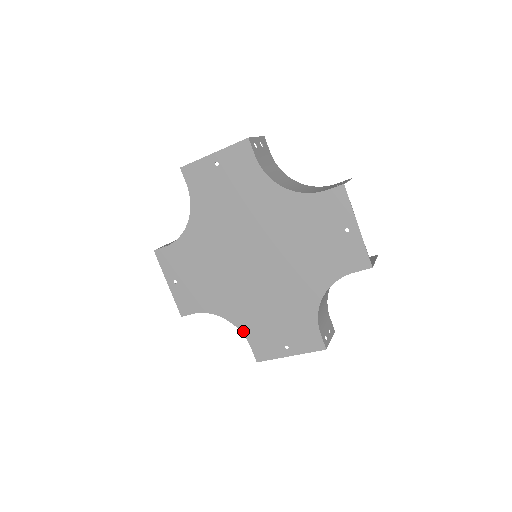
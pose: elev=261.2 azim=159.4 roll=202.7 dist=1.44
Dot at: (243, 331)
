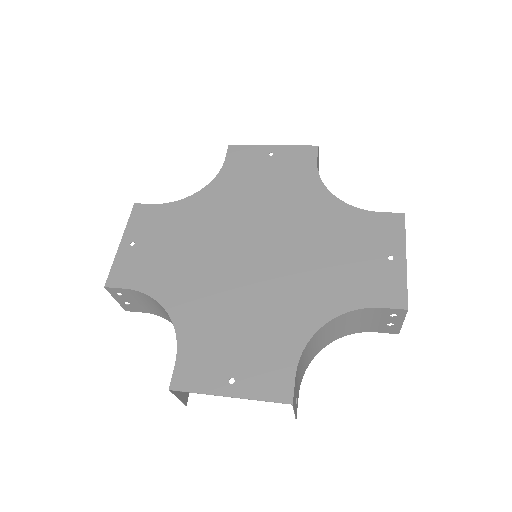
Dot at: (180, 335)
